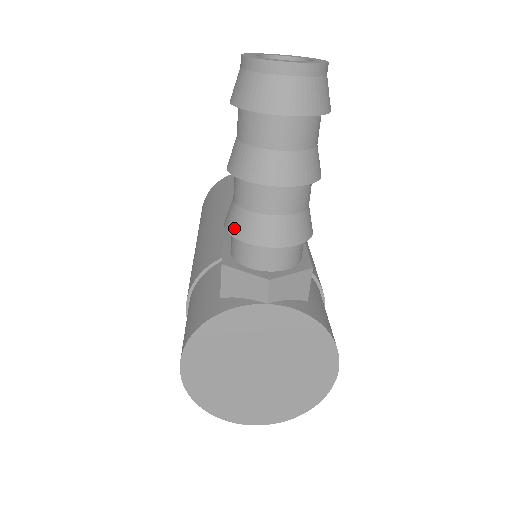
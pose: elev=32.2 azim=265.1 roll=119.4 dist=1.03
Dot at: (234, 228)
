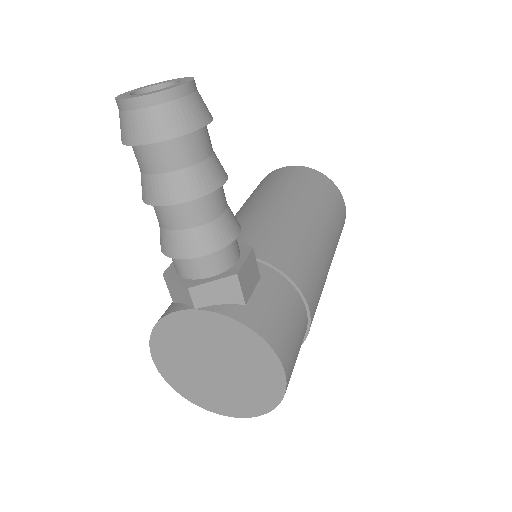
Dot at: (160, 243)
